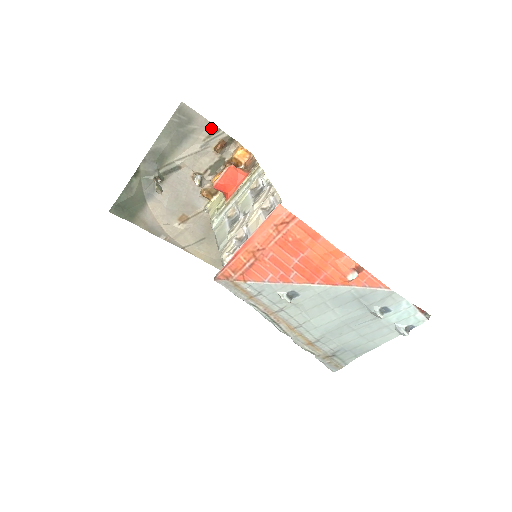
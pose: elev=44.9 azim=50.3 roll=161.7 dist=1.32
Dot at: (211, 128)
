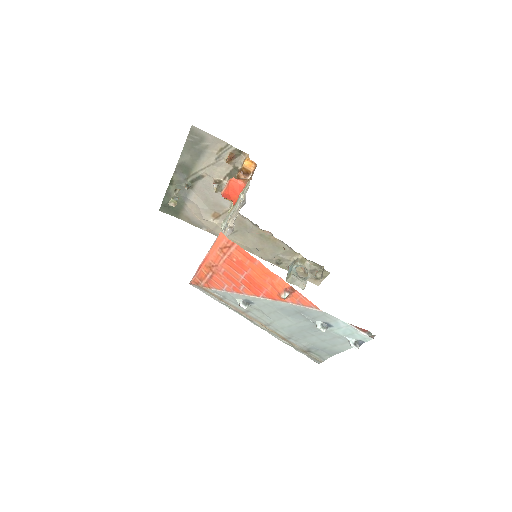
Dot at: (221, 143)
